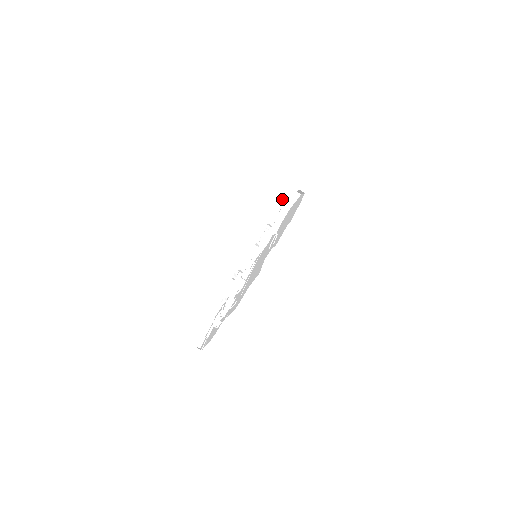
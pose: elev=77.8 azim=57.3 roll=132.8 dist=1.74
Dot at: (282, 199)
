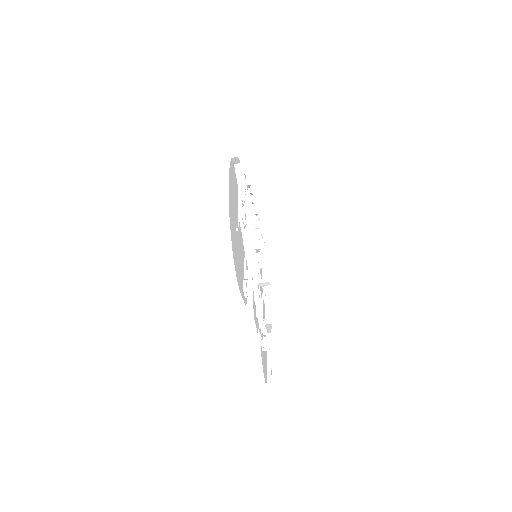
Dot at: occluded
